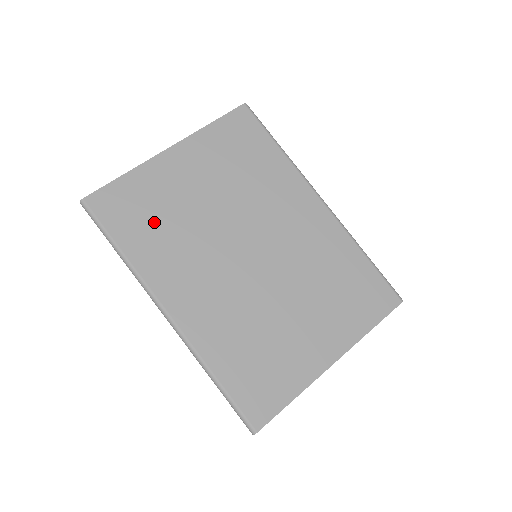
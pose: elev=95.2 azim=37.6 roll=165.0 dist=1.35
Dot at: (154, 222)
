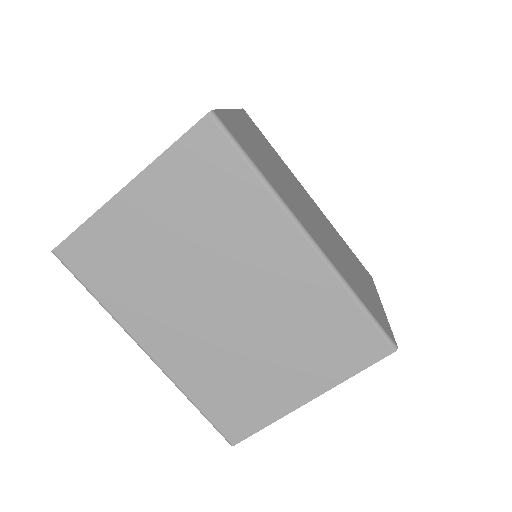
Dot at: (123, 271)
